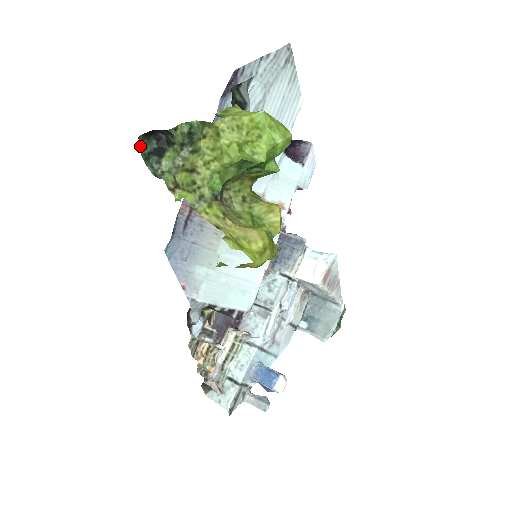
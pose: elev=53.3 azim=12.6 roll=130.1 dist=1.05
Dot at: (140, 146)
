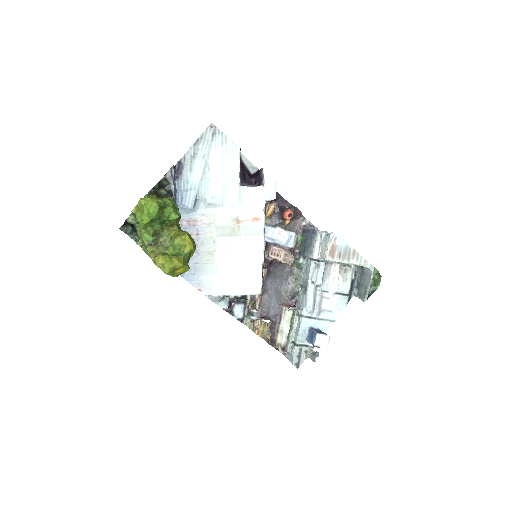
Dot at: occluded
